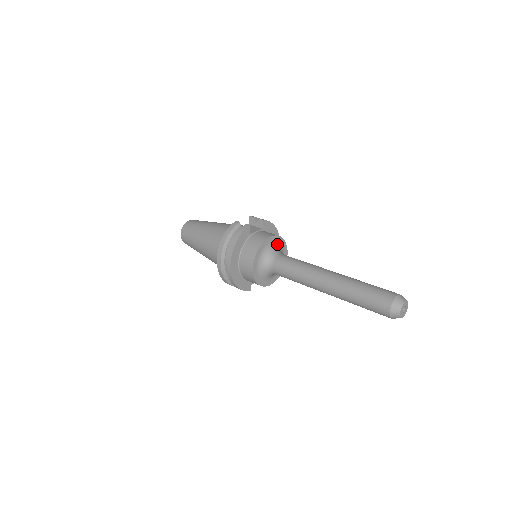
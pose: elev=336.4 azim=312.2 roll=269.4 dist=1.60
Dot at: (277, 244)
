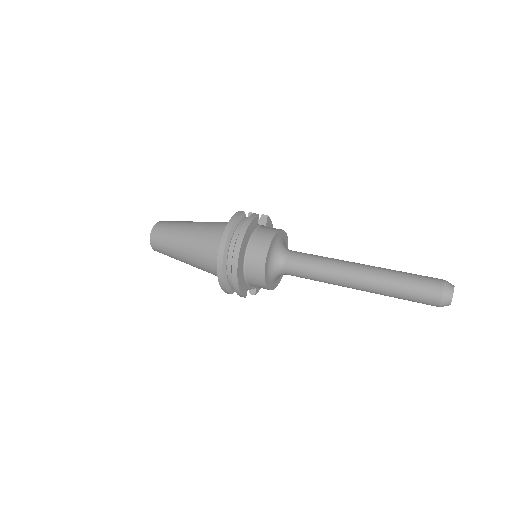
Dot at: (284, 242)
